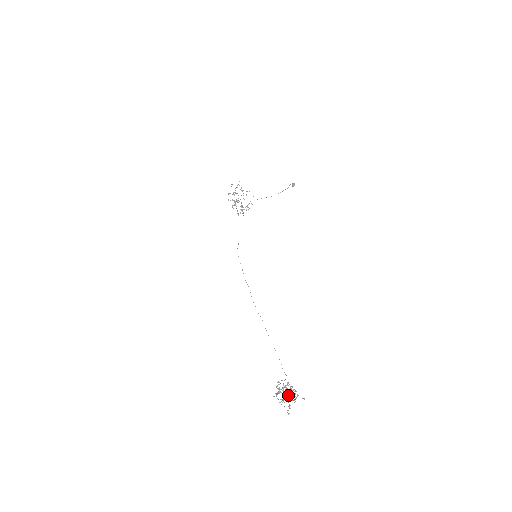
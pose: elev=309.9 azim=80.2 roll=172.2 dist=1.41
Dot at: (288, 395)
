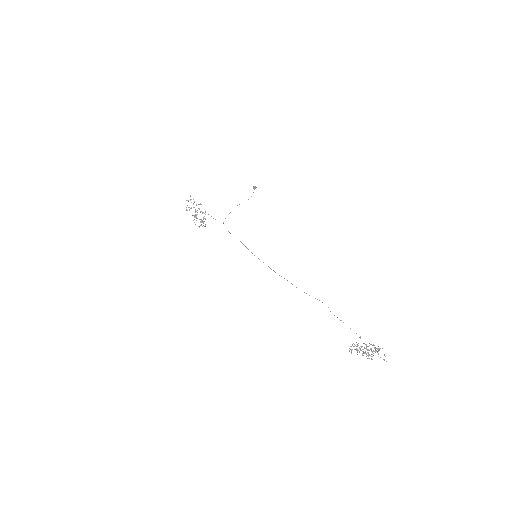
Dot at: occluded
